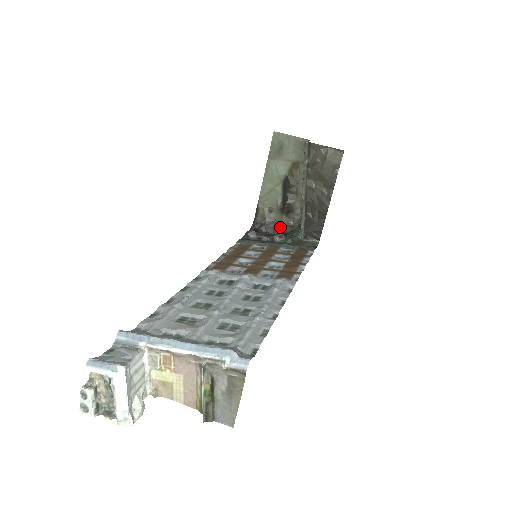
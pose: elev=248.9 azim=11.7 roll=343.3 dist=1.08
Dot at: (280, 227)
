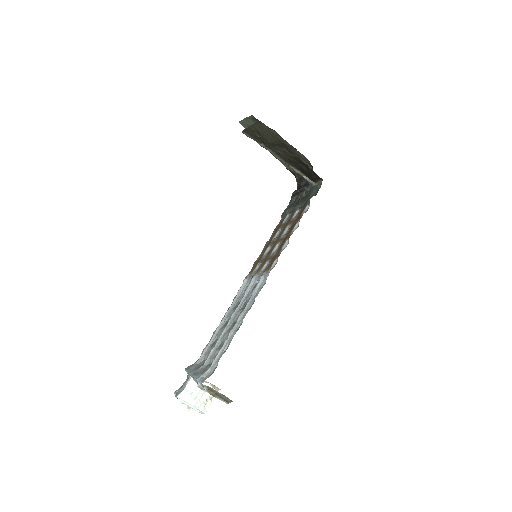
Dot at: occluded
